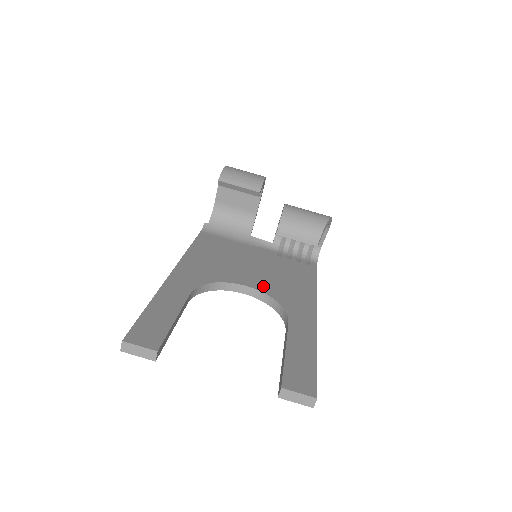
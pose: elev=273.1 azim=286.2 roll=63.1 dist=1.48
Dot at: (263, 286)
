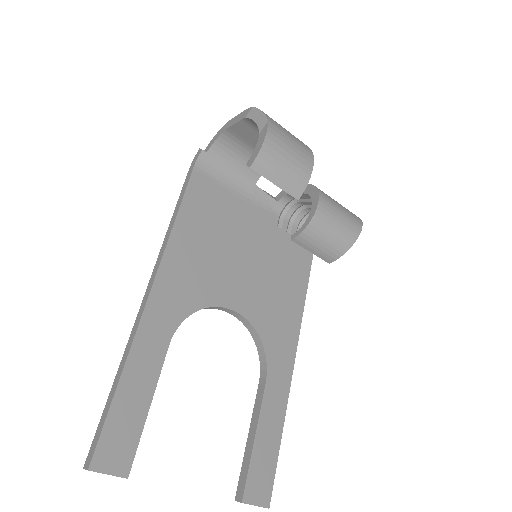
Dot at: (252, 308)
